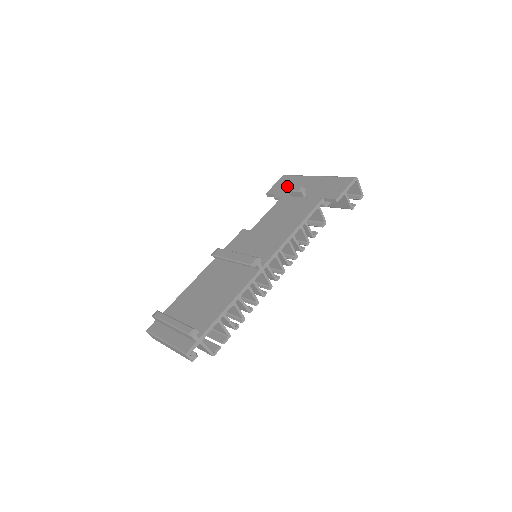
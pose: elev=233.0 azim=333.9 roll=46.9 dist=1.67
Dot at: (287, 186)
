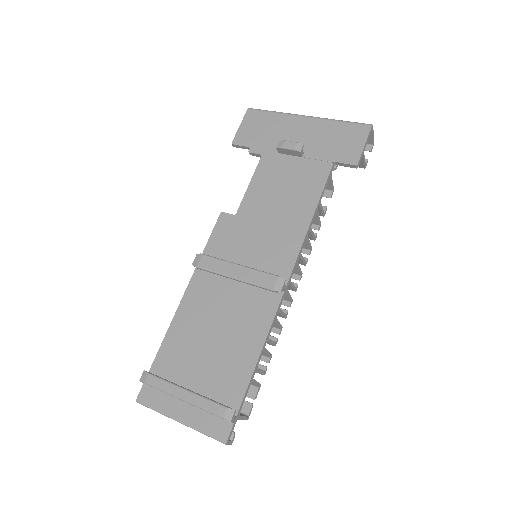
Dot at: (263, 132)
